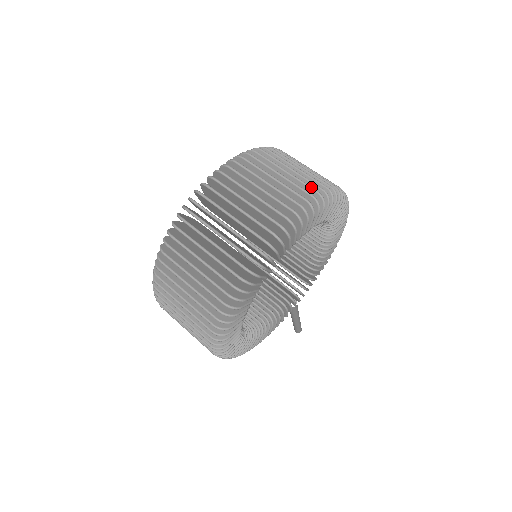
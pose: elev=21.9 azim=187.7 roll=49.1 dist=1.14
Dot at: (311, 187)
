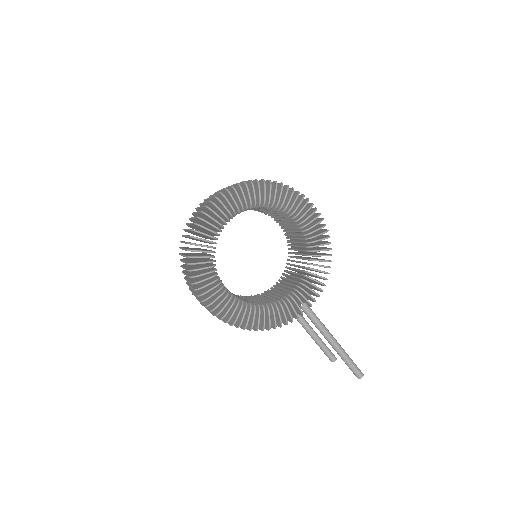
Dot at: (254, 180)
